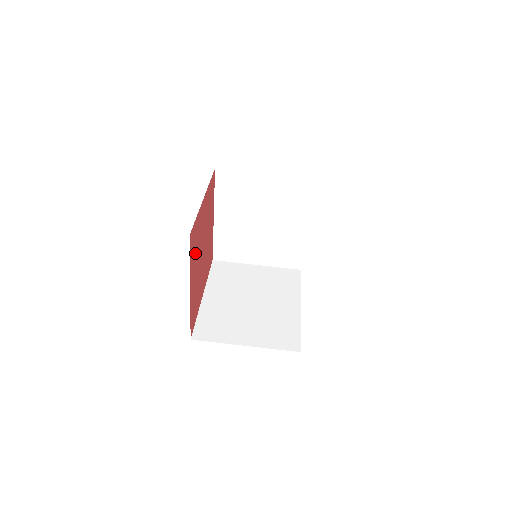
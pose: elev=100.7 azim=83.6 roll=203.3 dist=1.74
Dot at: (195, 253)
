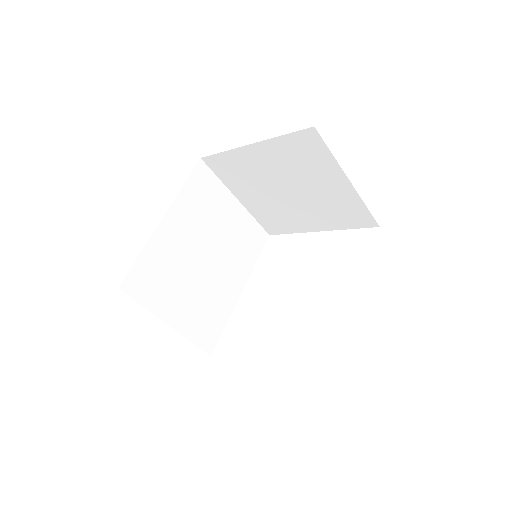
Dot at: occluded
